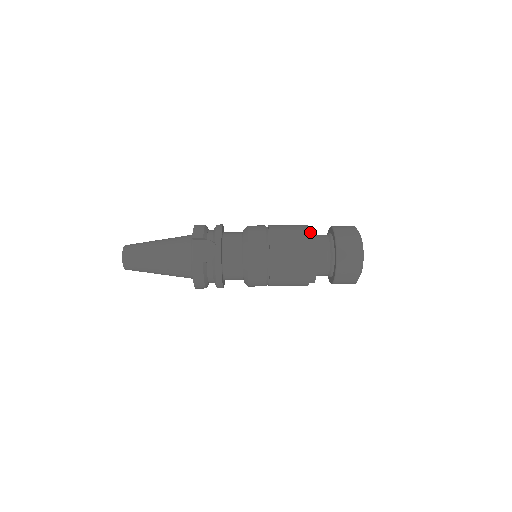
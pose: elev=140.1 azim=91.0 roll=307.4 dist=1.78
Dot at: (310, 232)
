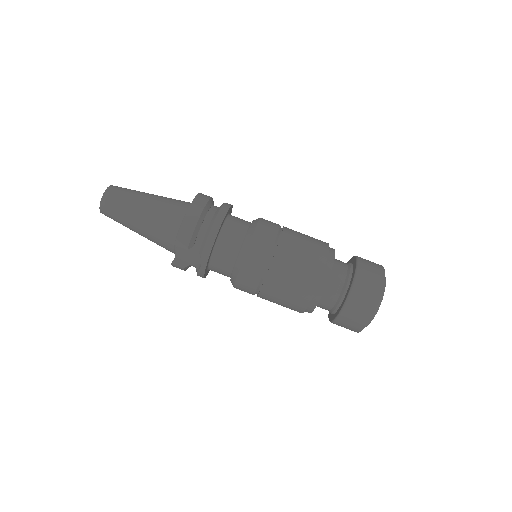
Dot at: (319, 285)
